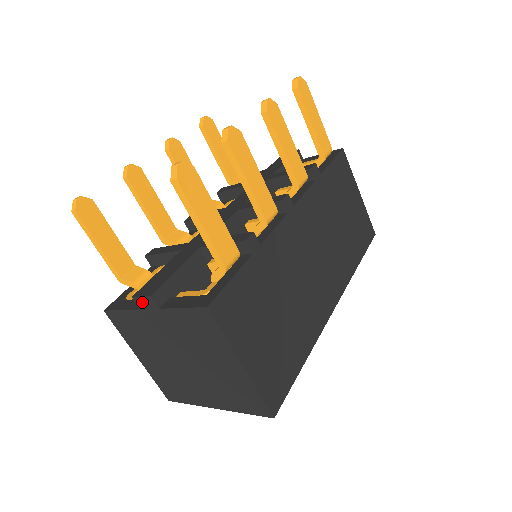
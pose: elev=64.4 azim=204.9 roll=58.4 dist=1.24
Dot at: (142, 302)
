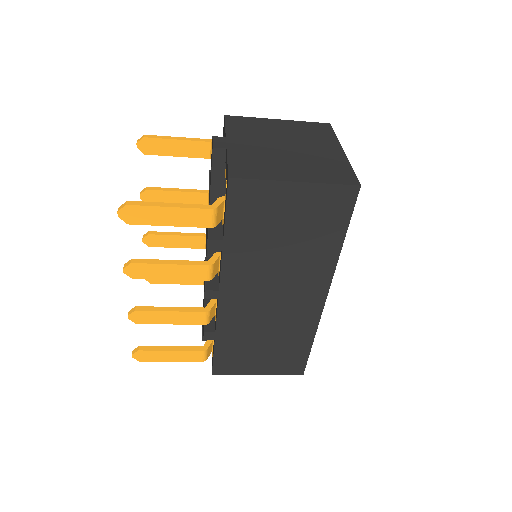
Dot at: occluded
